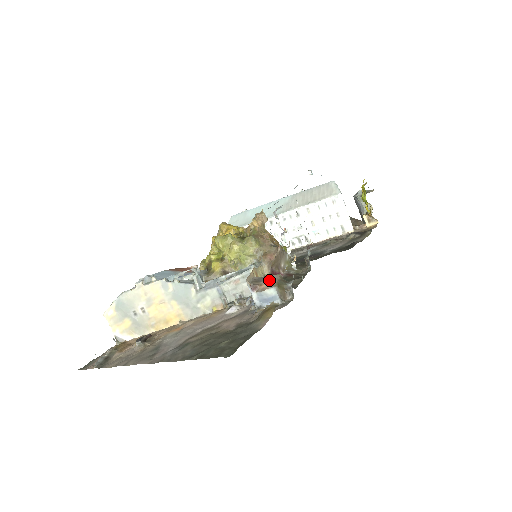
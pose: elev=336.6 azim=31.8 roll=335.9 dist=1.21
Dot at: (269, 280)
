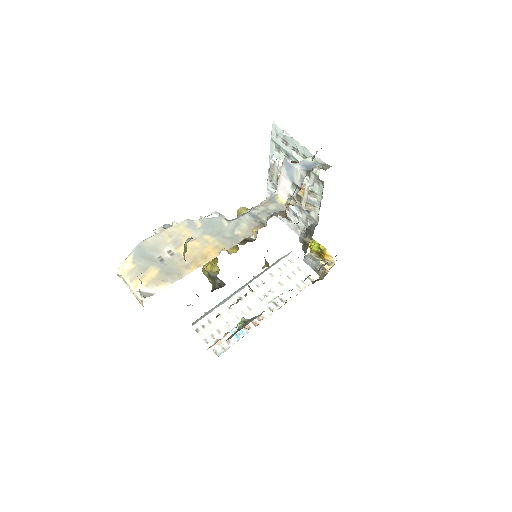
Dot at: occluded
